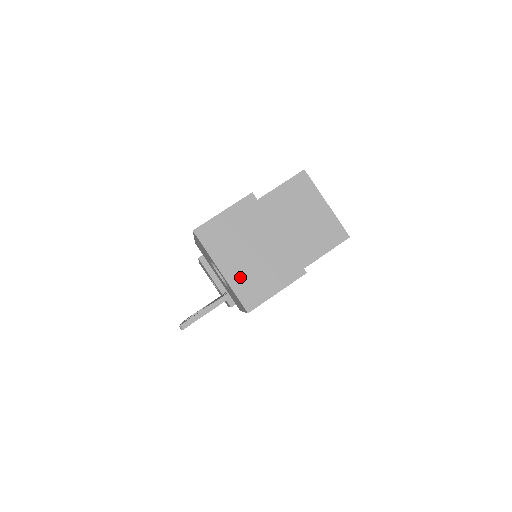
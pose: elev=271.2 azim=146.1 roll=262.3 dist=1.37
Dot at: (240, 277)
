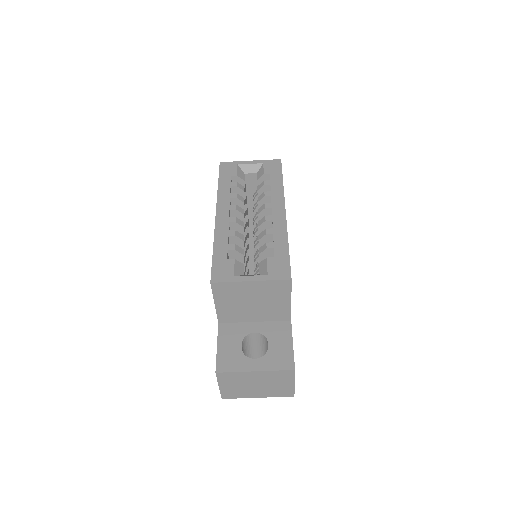
Dot at: (269, 393)
